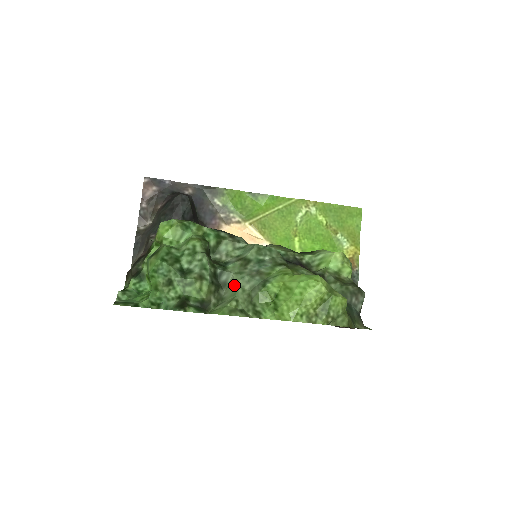
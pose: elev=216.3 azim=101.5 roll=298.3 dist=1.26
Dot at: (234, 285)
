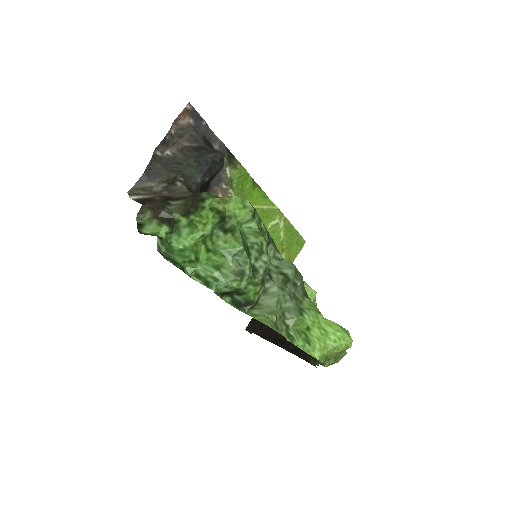
Dot at: (277, 299)
